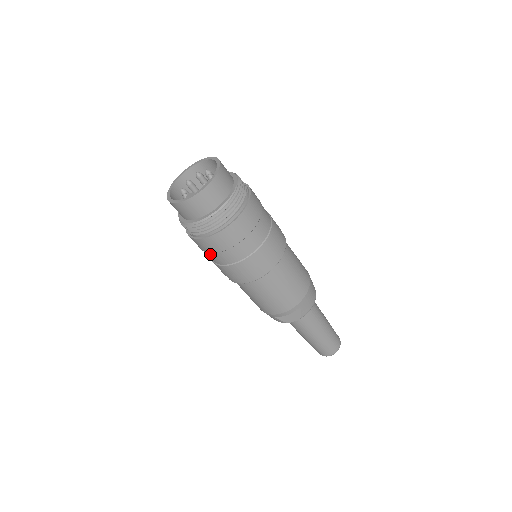
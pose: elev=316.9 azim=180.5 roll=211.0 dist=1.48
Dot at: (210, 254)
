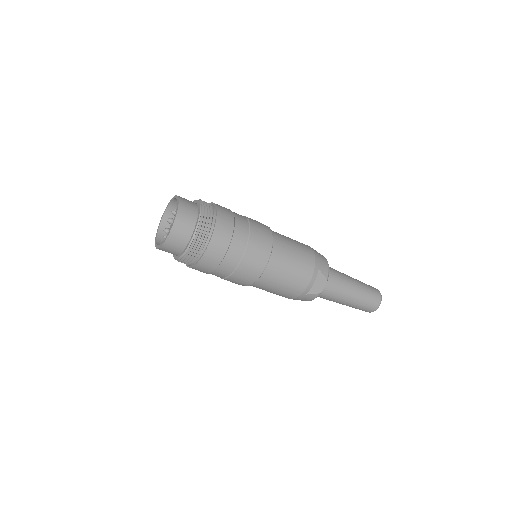
Dot at: (218, 269)
